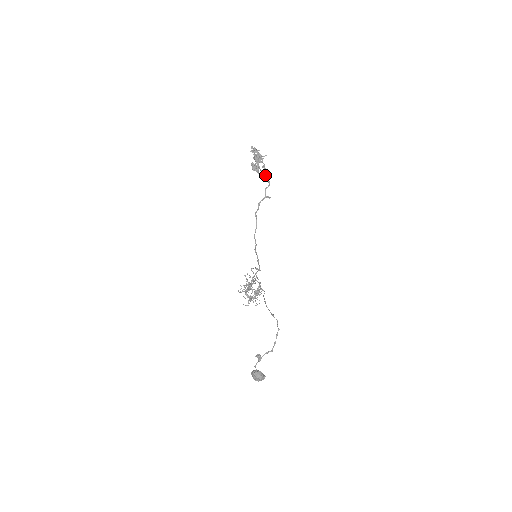
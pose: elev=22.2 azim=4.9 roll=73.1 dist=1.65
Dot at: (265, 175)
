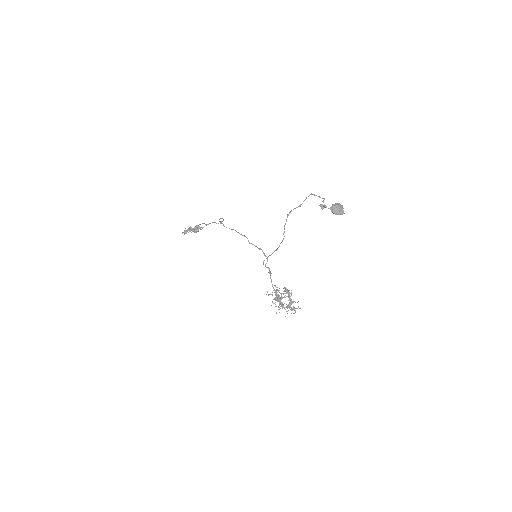
Dot at: occluded
